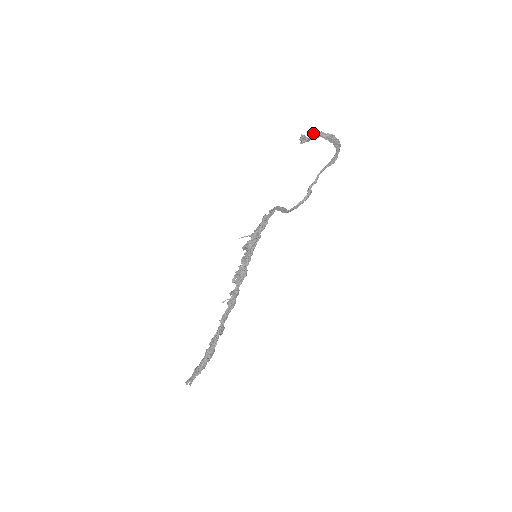
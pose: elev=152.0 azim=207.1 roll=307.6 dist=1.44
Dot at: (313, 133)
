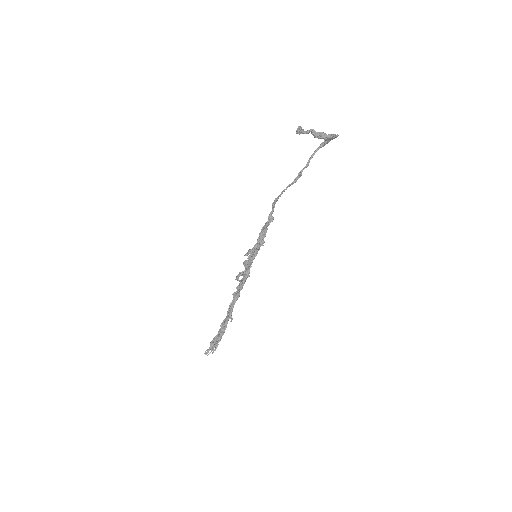
Dot at: (313, 131)
